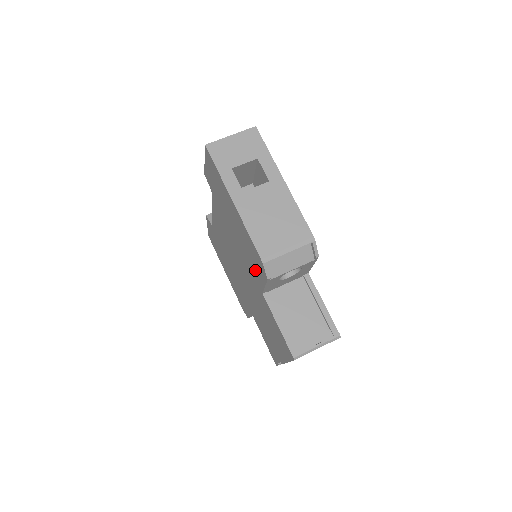
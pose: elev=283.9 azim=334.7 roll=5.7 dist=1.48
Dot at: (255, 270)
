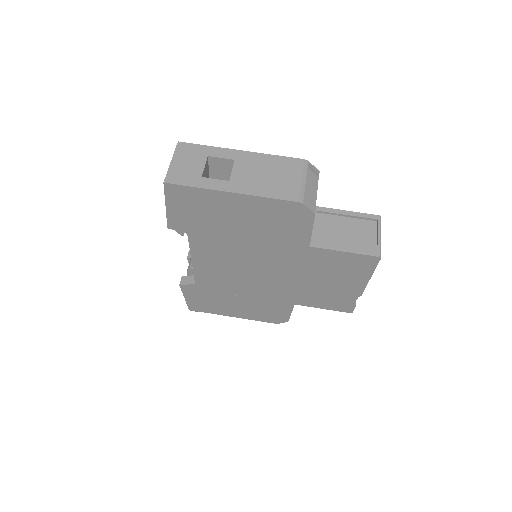
Dot at: (291, 232)
